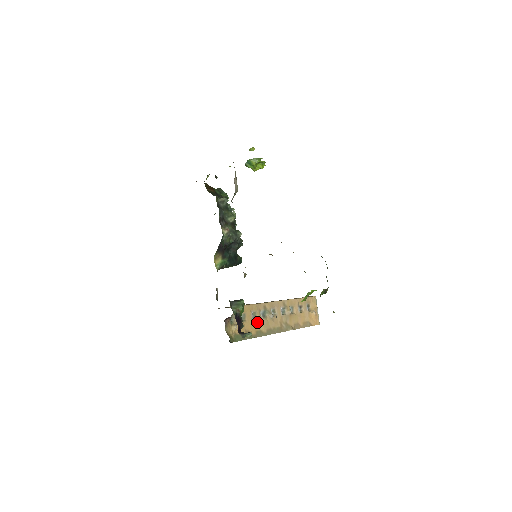
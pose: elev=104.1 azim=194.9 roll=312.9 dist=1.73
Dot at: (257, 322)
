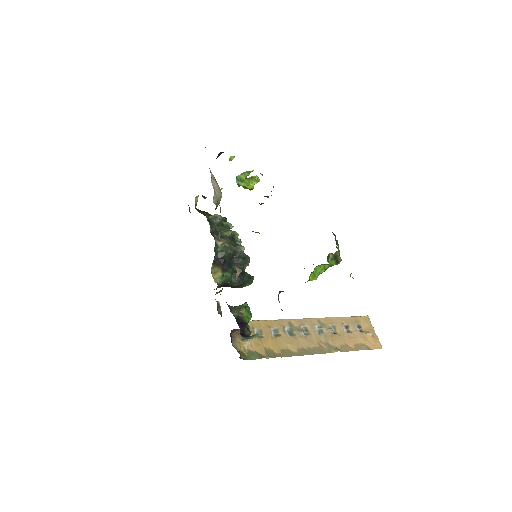
Dot at: (281, 340)
